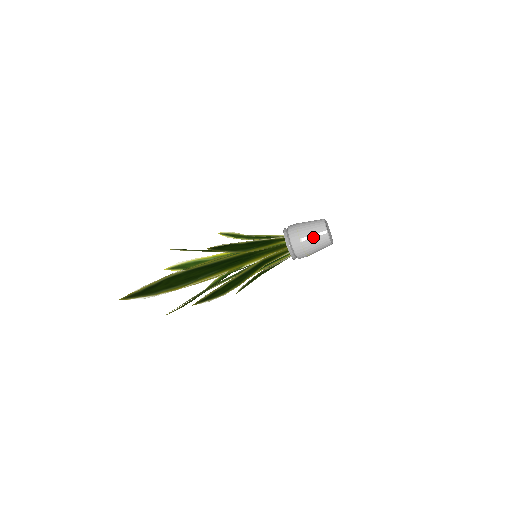
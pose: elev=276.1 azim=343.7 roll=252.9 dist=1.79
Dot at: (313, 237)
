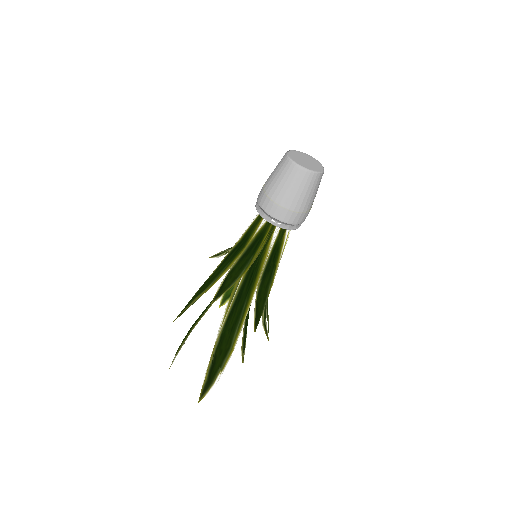
Dot at: (274, 170)
